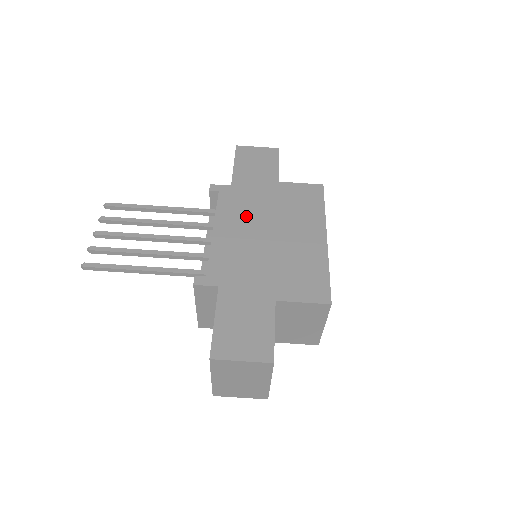
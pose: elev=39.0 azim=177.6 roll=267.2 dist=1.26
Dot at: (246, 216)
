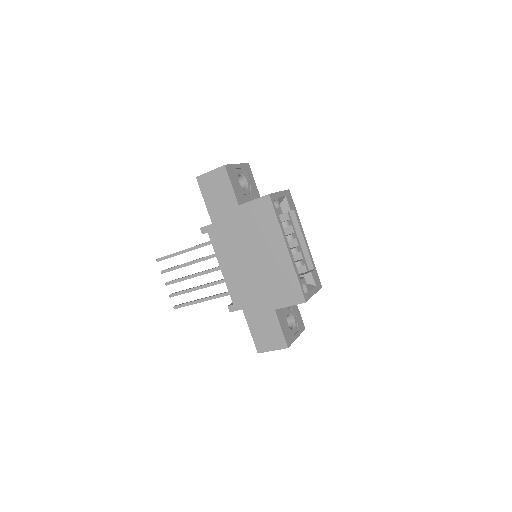
Dot at: (233, 249)
